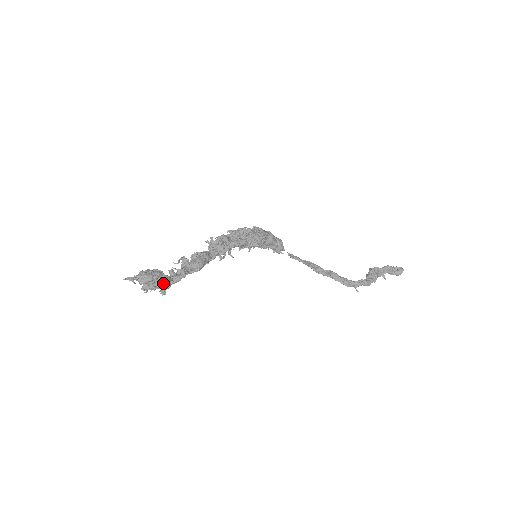
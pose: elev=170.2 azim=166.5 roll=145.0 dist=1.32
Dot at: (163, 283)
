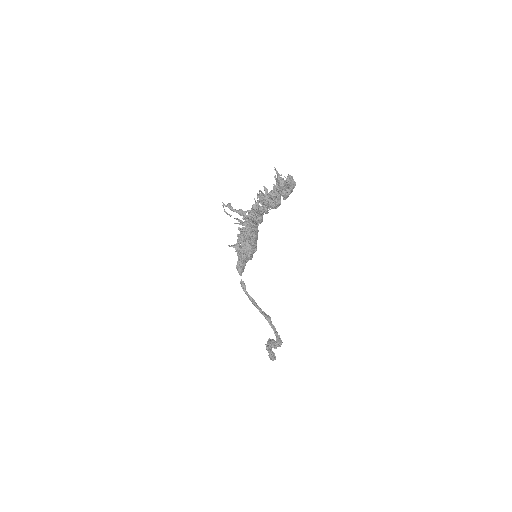
Dot at: occluded
